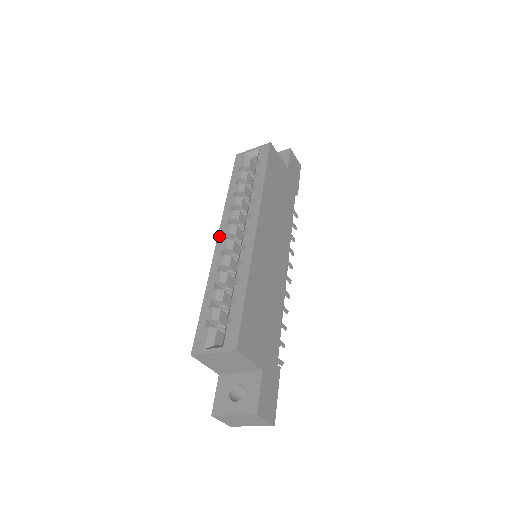
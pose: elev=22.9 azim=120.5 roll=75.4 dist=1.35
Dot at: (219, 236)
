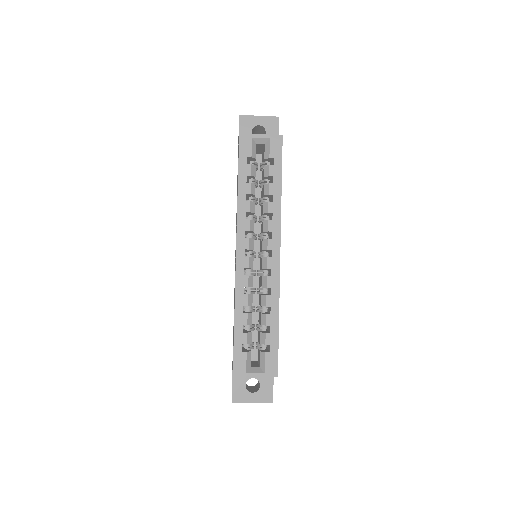
Dot at: (238, 250)
